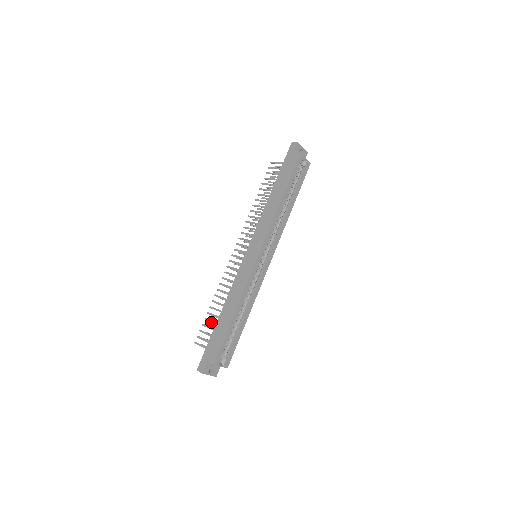
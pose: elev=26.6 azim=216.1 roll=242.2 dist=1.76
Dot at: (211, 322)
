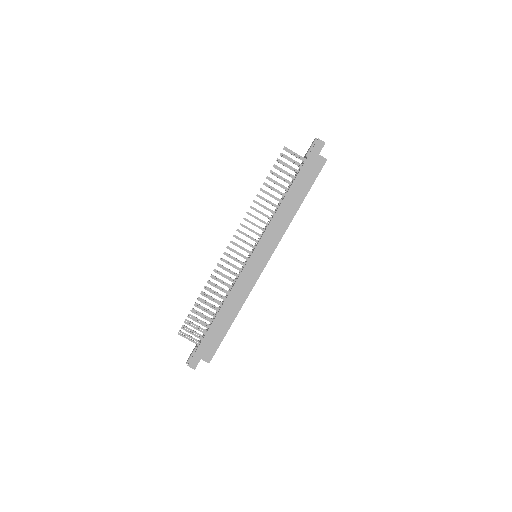
Dot at: occluded
